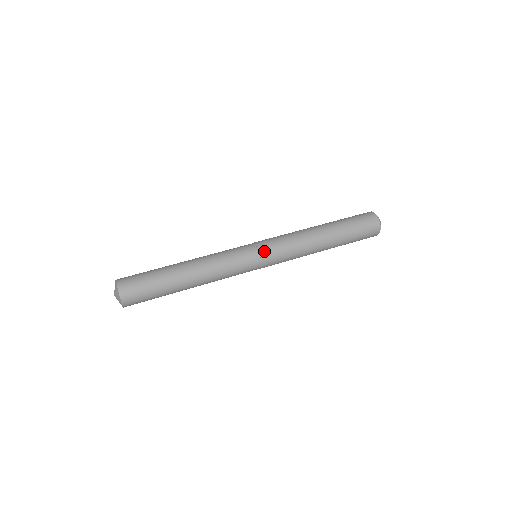
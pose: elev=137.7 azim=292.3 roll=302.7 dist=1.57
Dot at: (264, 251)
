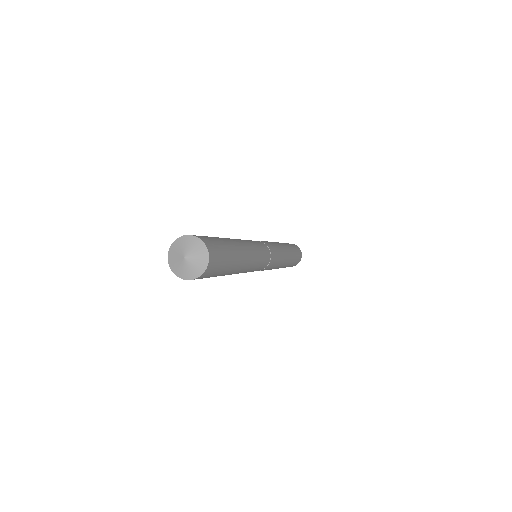
Dot at: (273, 255)
